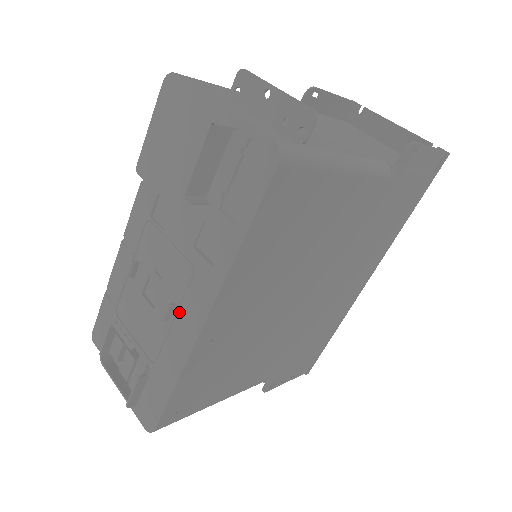
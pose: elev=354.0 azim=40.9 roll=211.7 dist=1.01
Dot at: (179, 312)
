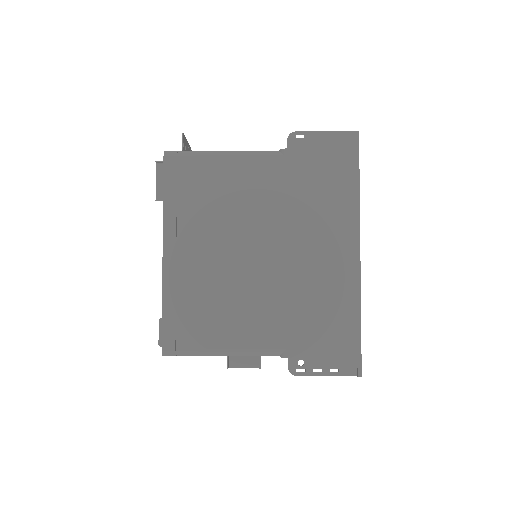
Dot at: occluded
